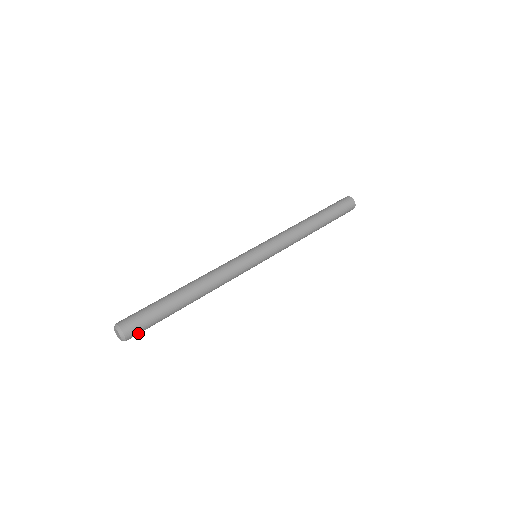
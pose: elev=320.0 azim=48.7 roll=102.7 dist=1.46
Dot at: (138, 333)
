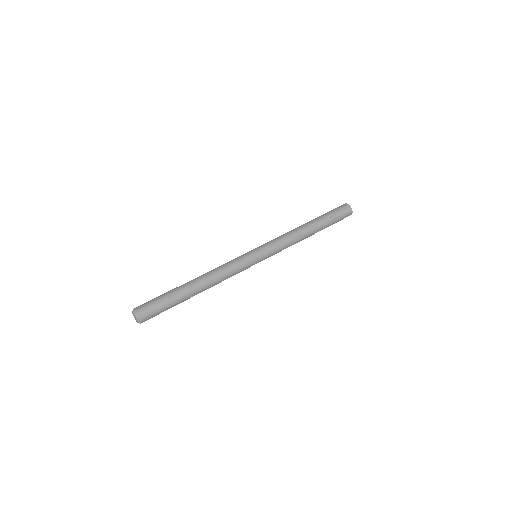
Dot at: occluded
